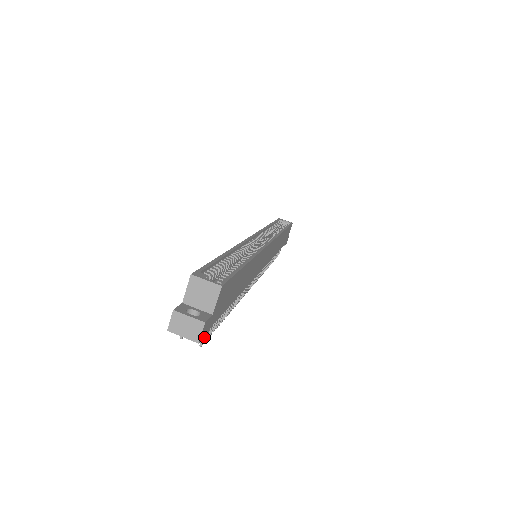
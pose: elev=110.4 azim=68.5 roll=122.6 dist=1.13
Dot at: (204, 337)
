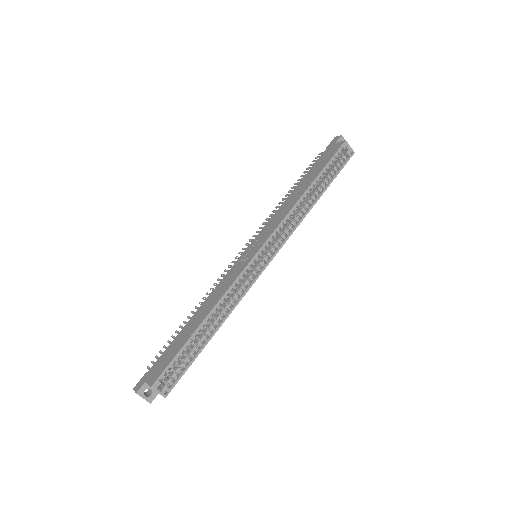
Dot at: occluded
